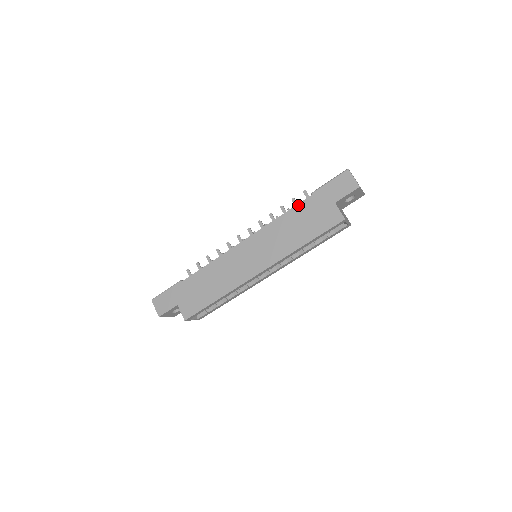
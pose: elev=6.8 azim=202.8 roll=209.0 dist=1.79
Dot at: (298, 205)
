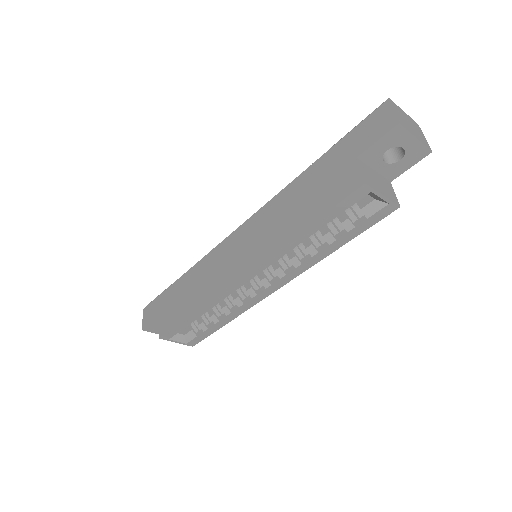
Dot at: (307, 169)
